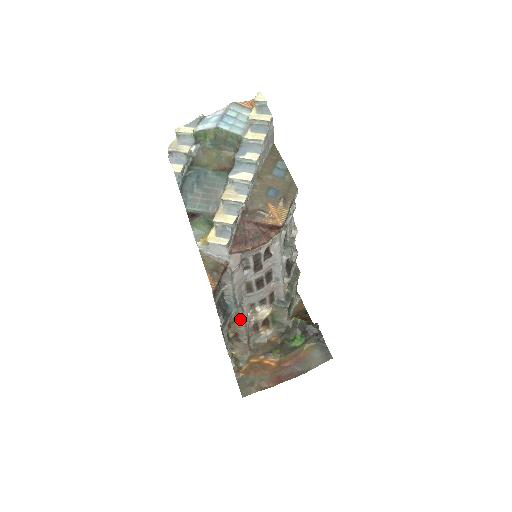
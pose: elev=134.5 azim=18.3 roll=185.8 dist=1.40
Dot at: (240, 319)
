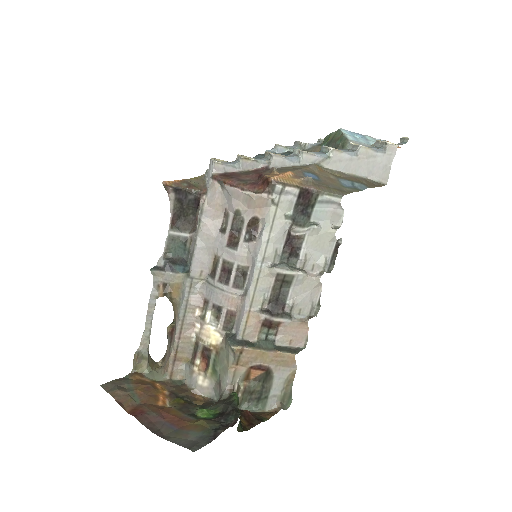
Dot at: (183, 301)
